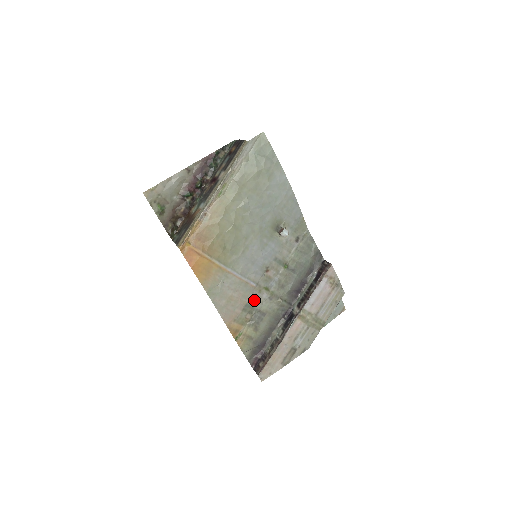
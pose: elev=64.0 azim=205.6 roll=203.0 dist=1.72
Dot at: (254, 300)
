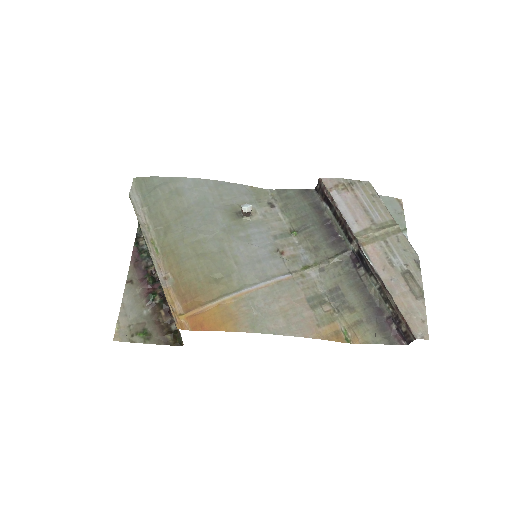
Dot at: (309, 289)
